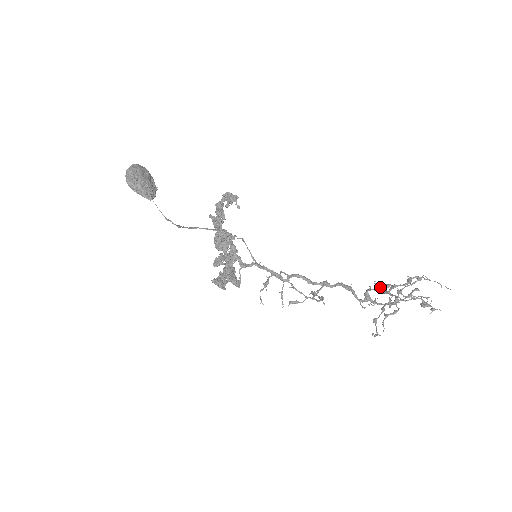
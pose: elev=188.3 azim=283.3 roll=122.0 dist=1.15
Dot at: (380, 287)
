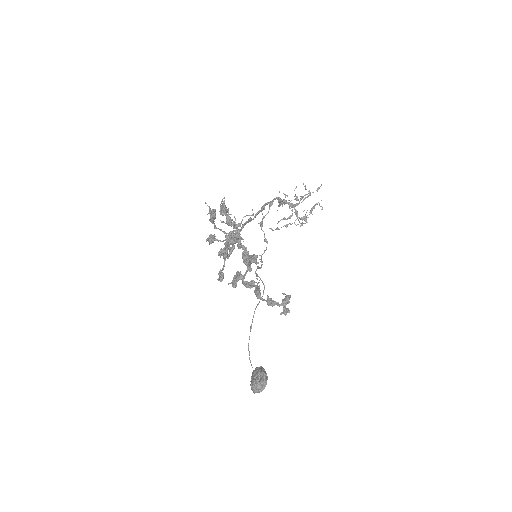
Dot at: occluded
